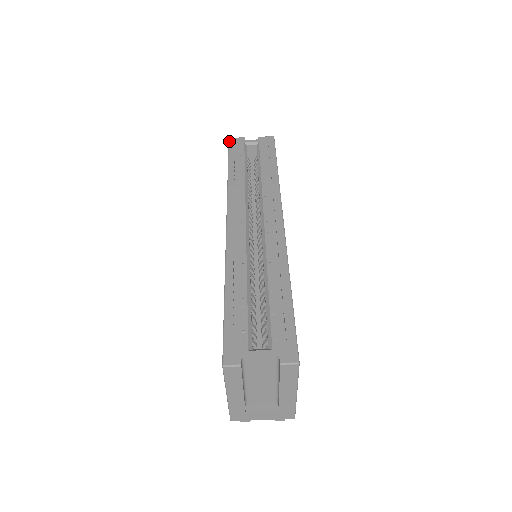
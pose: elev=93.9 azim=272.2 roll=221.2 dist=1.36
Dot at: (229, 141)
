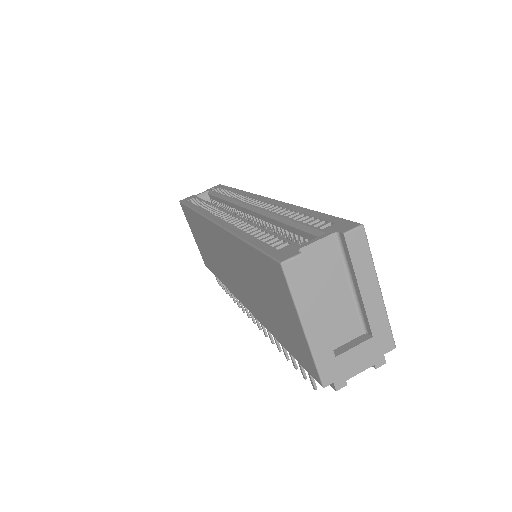
Dot at: (180, 201)
